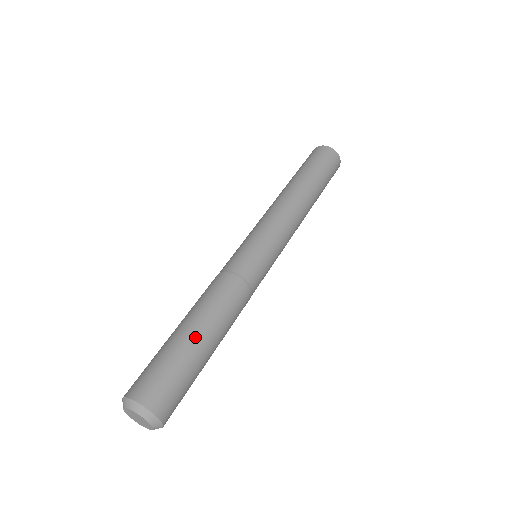
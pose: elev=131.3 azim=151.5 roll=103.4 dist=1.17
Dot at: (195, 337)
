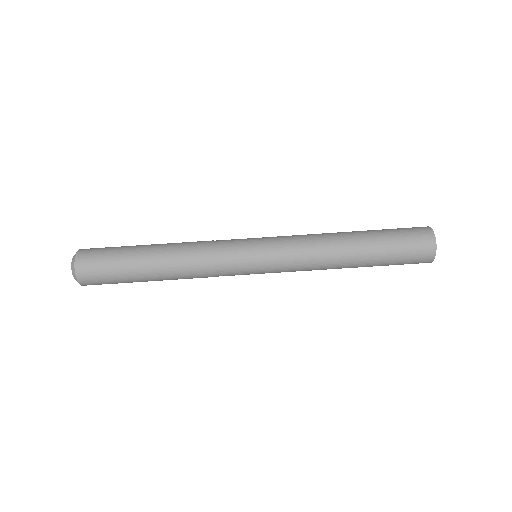
Dot at: (145, 280)
